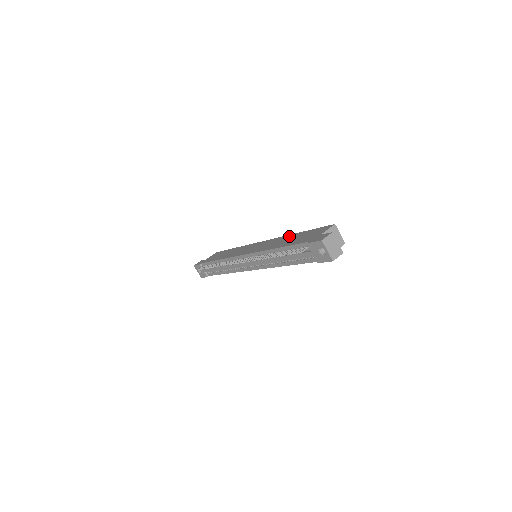
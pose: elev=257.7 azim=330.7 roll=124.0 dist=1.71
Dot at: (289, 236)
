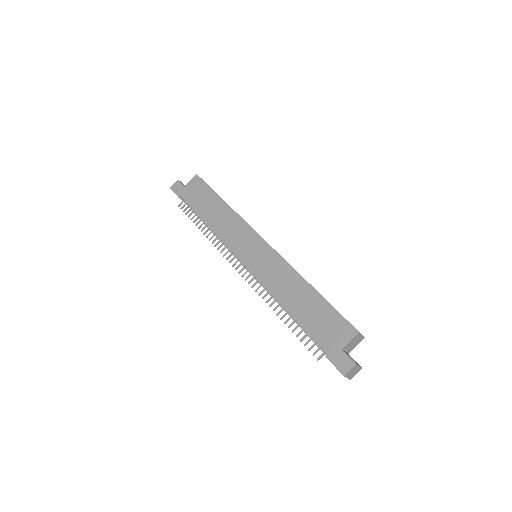
Dot at: (301, 284)
